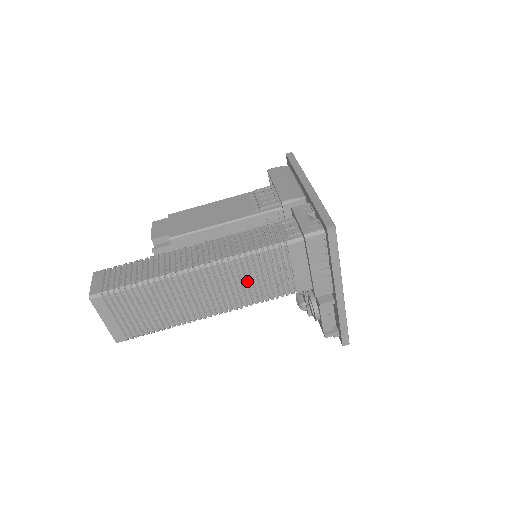
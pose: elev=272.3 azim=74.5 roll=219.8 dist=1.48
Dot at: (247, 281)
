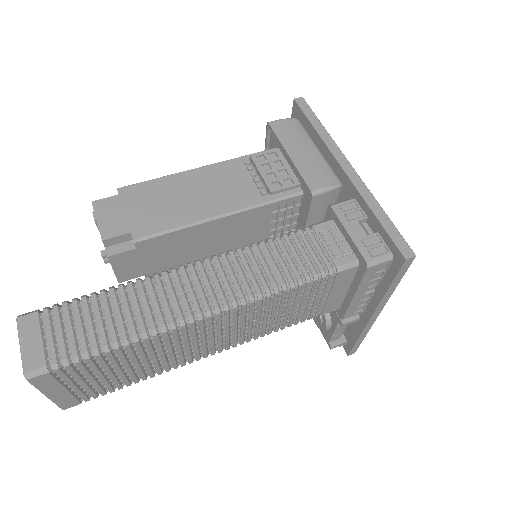
Dot at: (269, 315)
